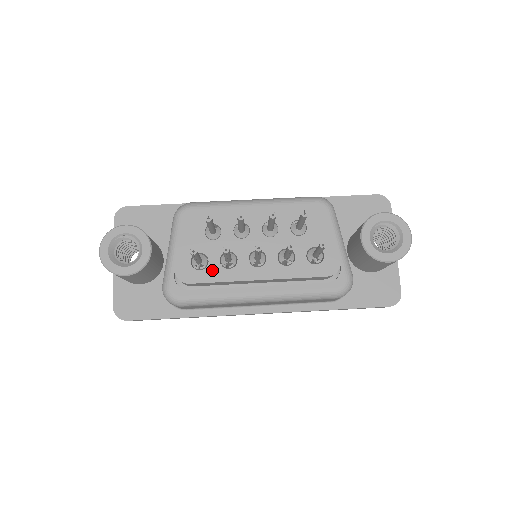
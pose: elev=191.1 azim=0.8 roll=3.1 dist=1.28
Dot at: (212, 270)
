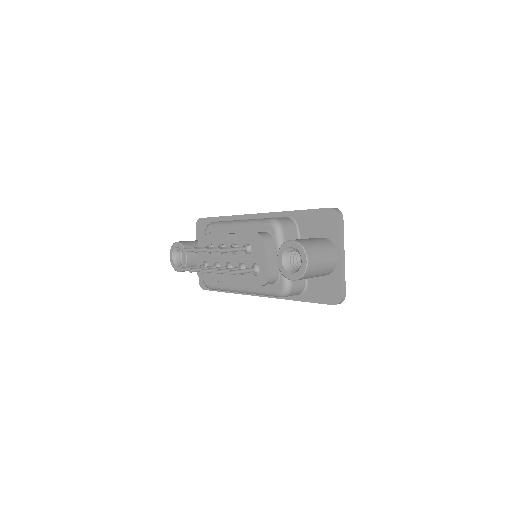
Dot at: (211, 273)
